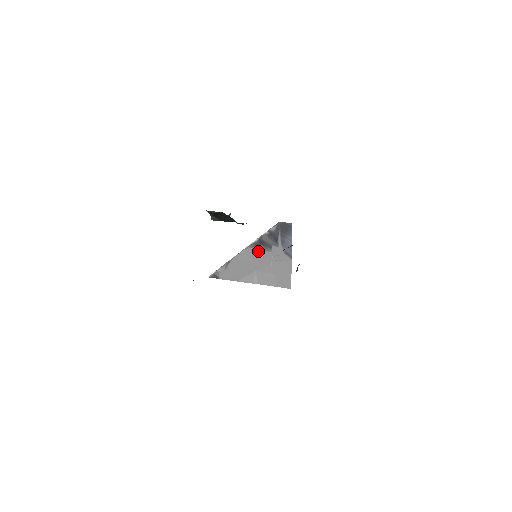
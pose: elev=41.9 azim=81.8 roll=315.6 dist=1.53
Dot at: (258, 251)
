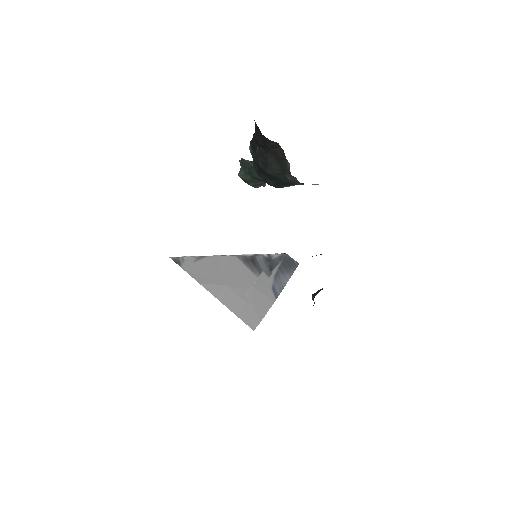
Dot at: (244, 267)
